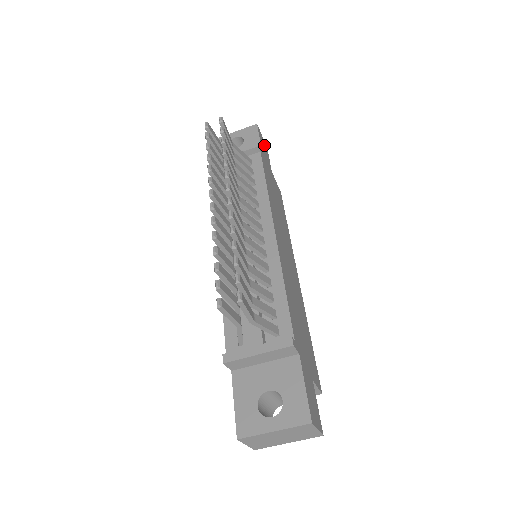
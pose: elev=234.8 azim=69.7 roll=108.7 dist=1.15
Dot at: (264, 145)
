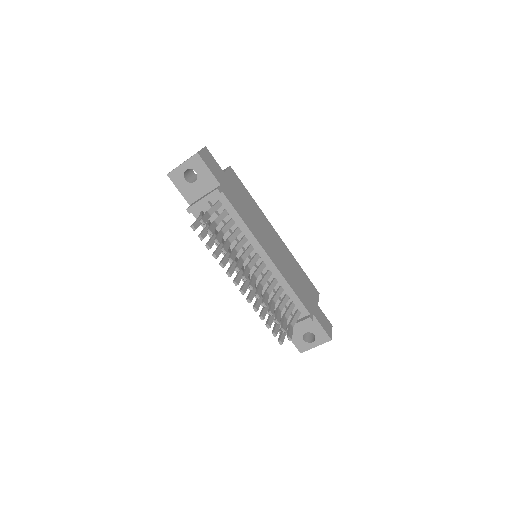
Dot at: (208, 157)
